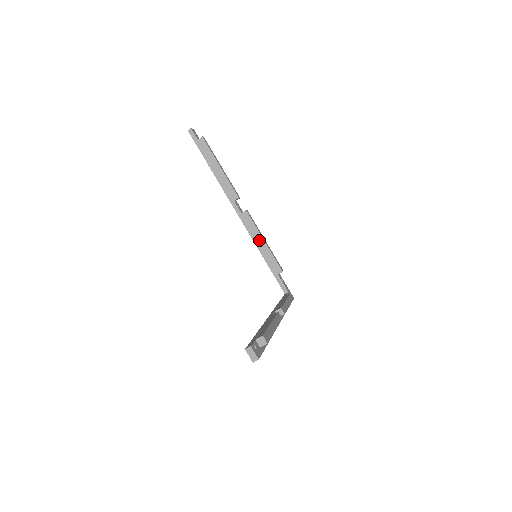
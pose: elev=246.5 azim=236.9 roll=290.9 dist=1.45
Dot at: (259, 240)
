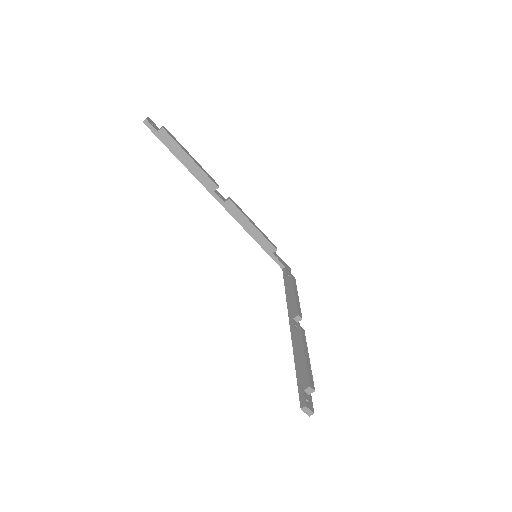
Dot at: (248, 225)
